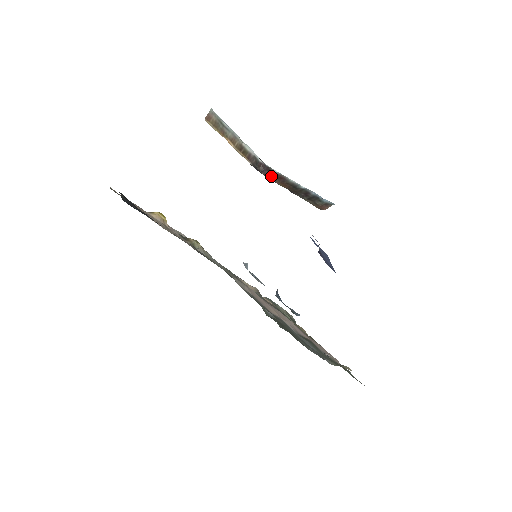
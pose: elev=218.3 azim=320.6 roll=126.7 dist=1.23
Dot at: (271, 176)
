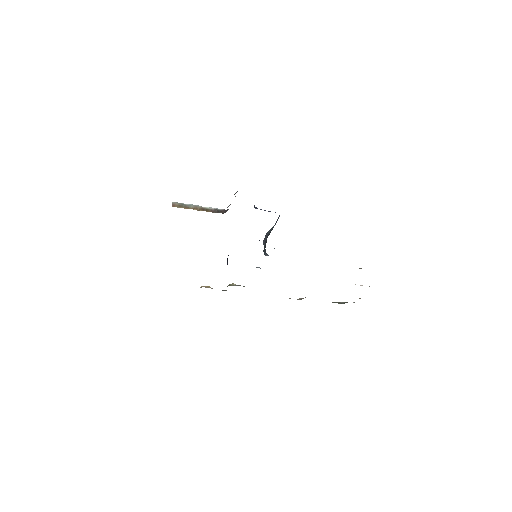
Dot at: occluded
